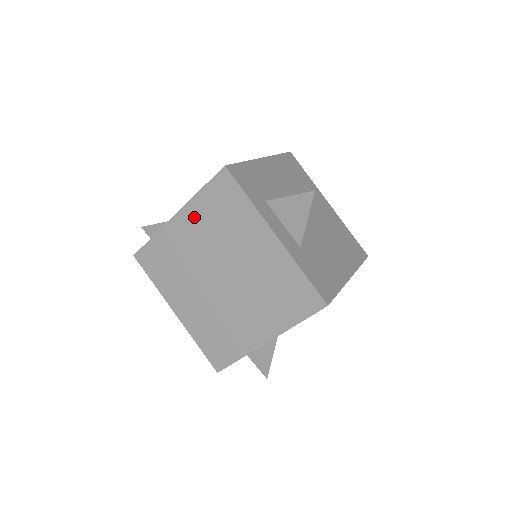
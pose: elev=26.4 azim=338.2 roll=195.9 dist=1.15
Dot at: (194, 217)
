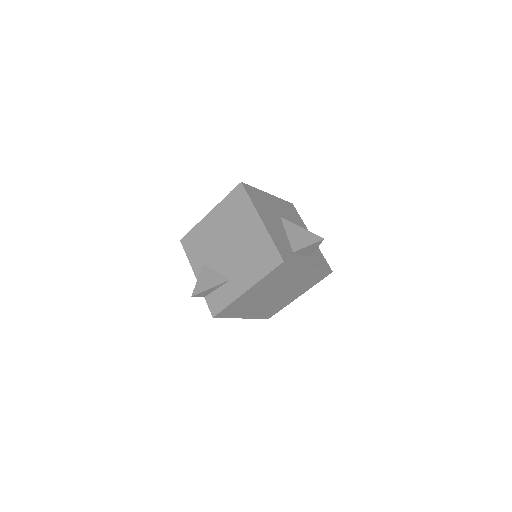
Dot at: (260, 286)
